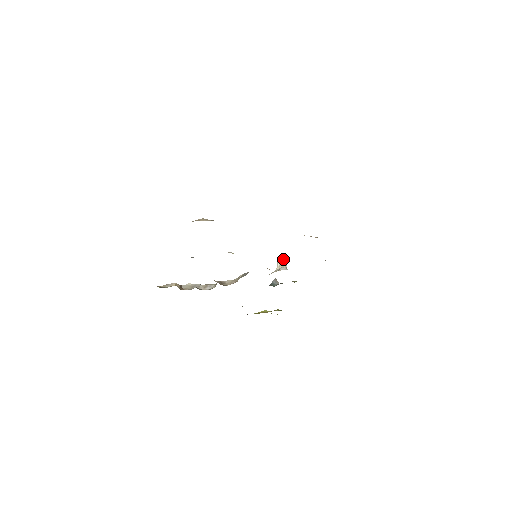
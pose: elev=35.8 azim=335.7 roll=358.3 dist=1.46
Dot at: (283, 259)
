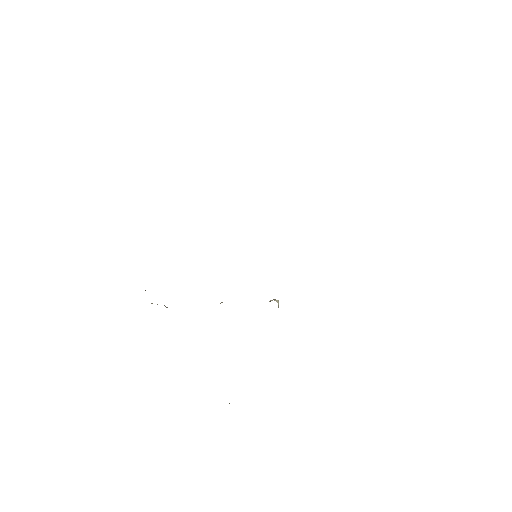
Dot at: (276, 300)
